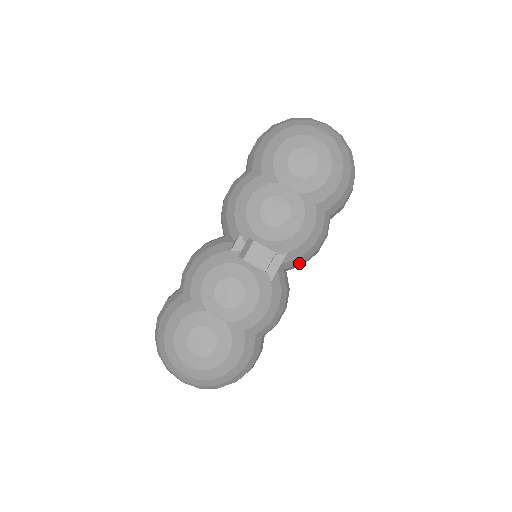
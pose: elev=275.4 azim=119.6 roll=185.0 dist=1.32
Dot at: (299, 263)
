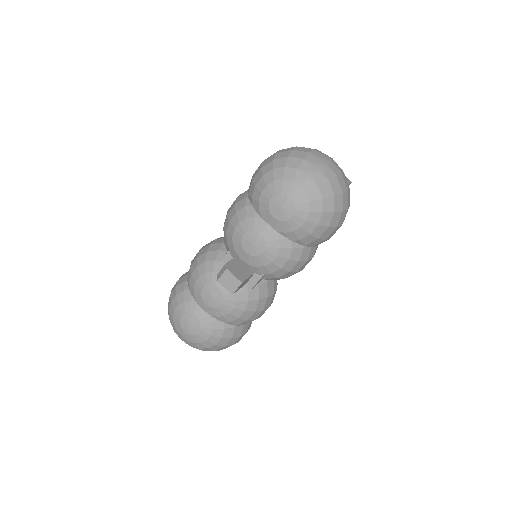
Dot at: occluded
